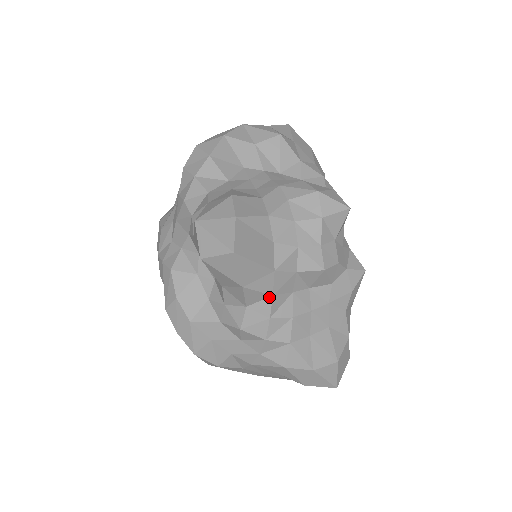
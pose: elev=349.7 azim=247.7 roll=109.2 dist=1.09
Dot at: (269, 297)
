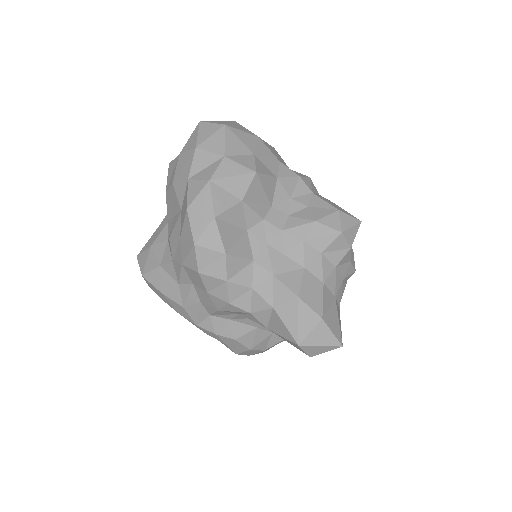
Dot at: occluded
